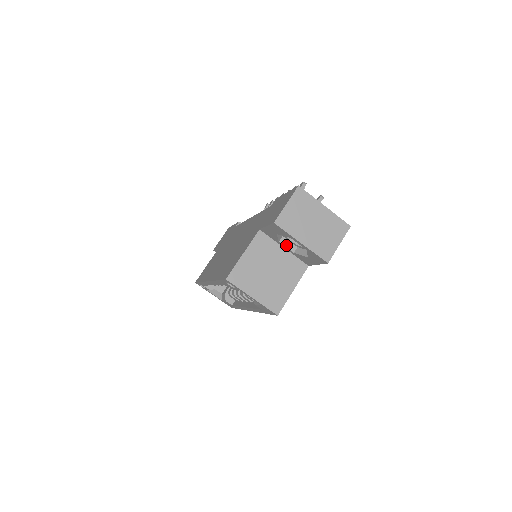
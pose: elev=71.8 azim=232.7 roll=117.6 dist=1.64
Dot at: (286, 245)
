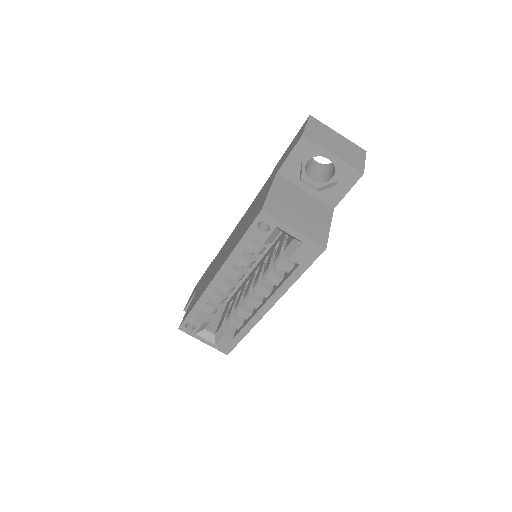
Dot at: (308, 185)
